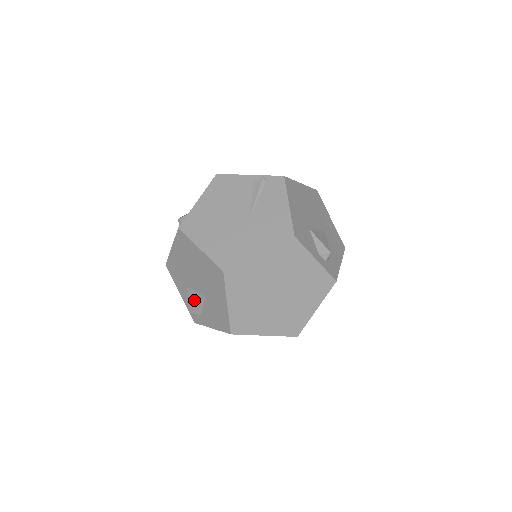
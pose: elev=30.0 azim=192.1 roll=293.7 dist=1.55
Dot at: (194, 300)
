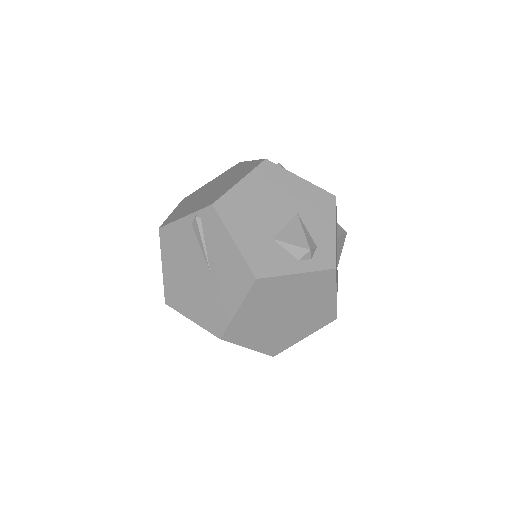
Dot at: occluded
